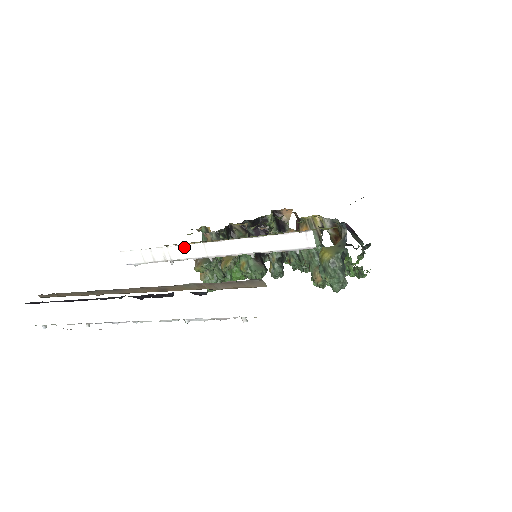
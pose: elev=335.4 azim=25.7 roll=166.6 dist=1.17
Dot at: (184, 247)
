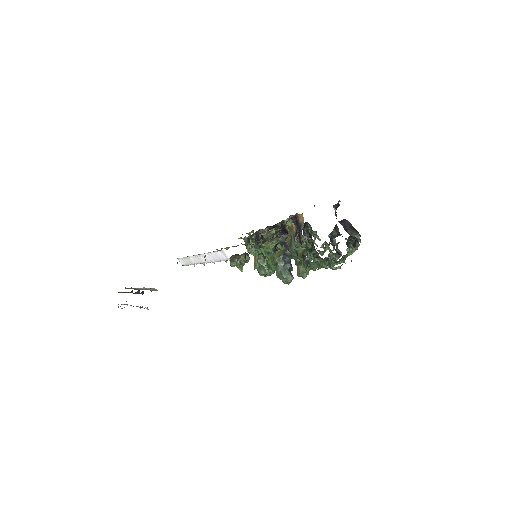
Dot at: (193, 257)
